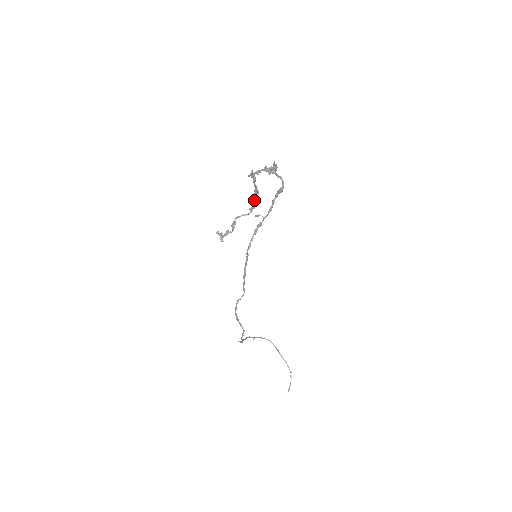
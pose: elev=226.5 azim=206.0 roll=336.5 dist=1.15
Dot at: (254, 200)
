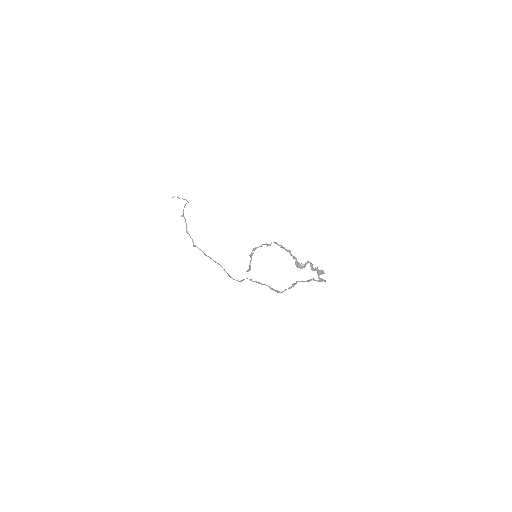
Dot at: occluded
